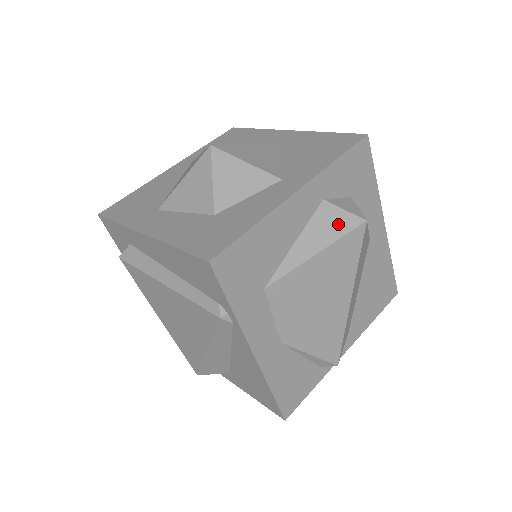
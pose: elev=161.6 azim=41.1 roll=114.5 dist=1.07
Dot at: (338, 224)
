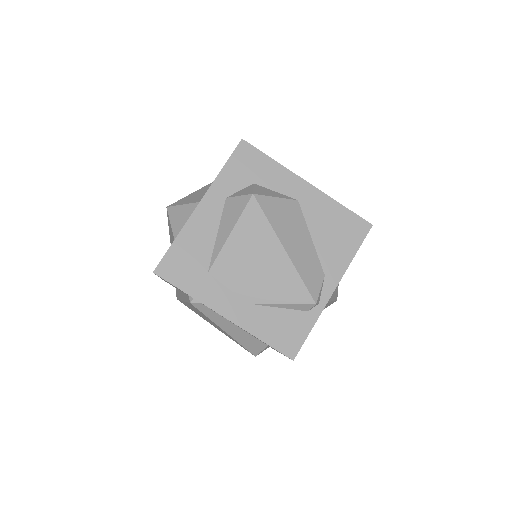
Dot at: (237, 207)
